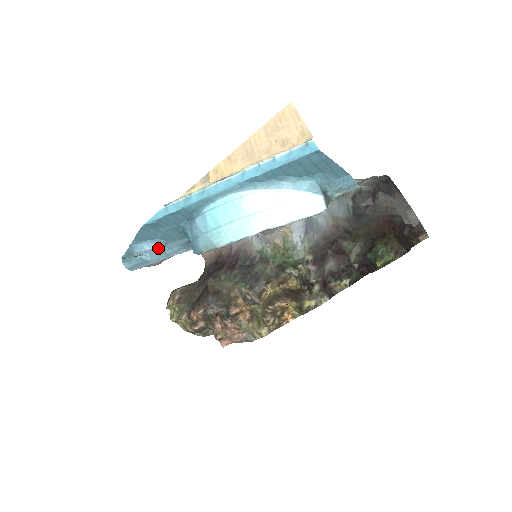
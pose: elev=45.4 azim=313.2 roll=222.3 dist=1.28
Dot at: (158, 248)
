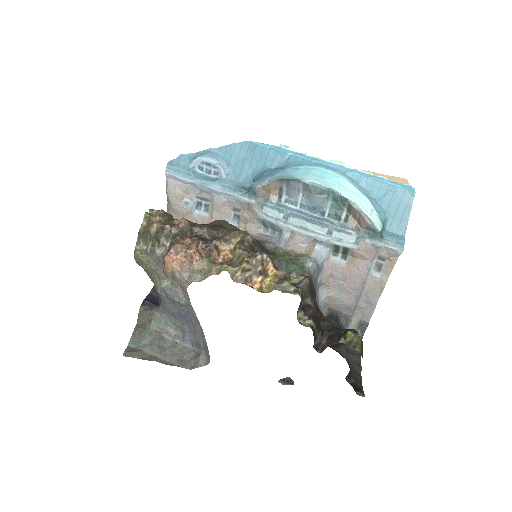
Dot at: (211, 177)
